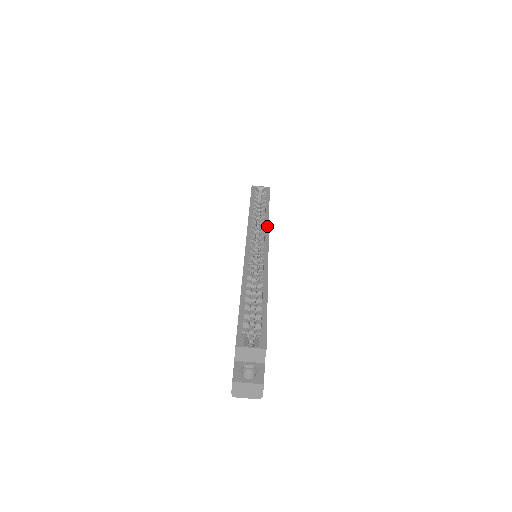
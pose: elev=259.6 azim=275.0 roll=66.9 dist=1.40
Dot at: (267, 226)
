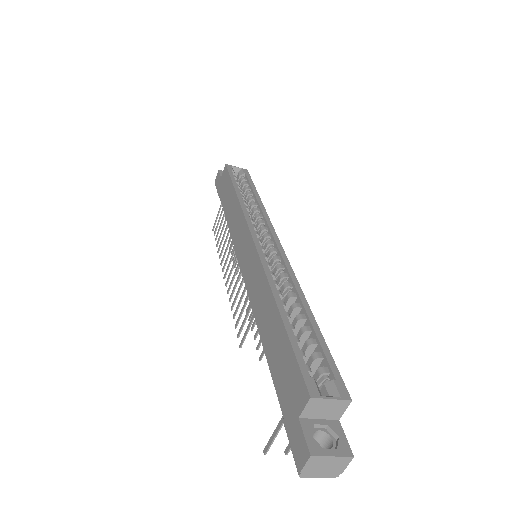
Dot at: (267, 218)
